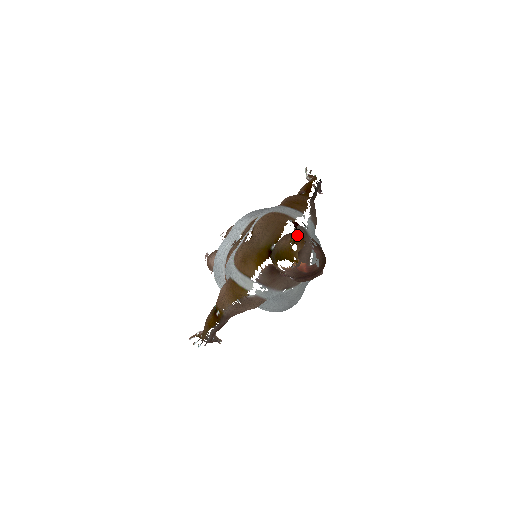
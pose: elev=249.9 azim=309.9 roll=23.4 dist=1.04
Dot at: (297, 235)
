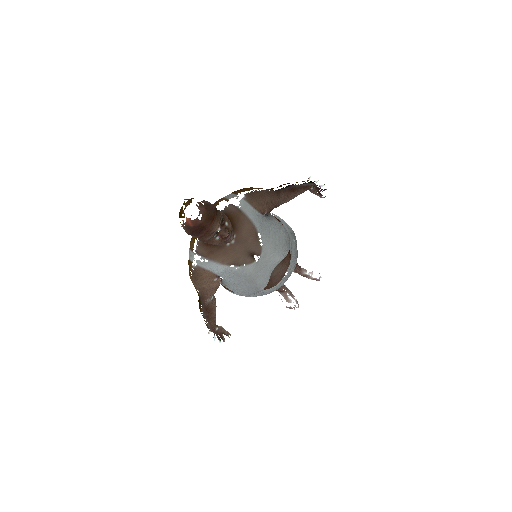
Dot at: (191, 199)
